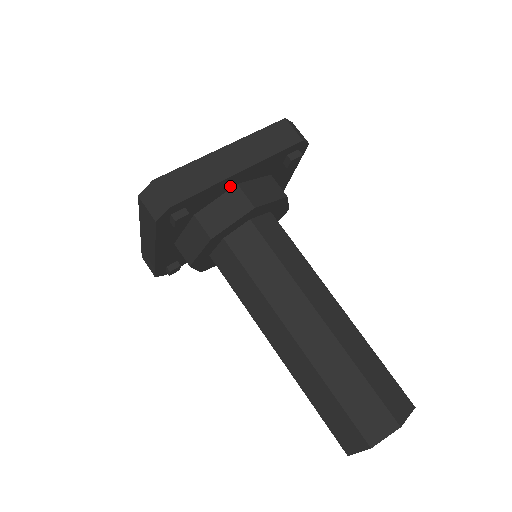
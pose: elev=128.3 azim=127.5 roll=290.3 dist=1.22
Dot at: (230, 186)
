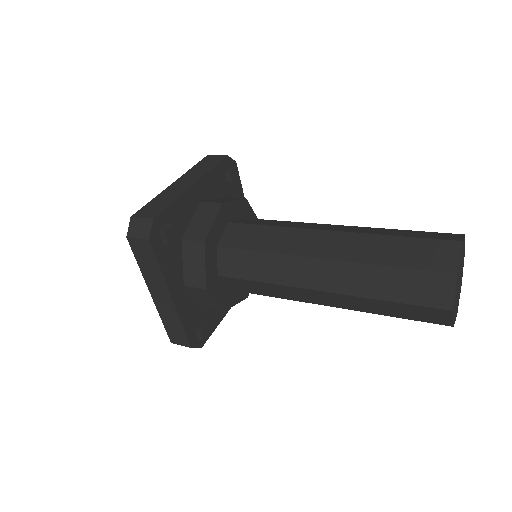
Dot at: (195, 204)
